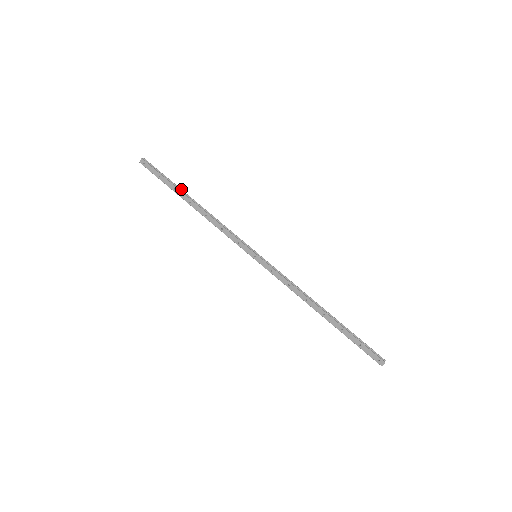
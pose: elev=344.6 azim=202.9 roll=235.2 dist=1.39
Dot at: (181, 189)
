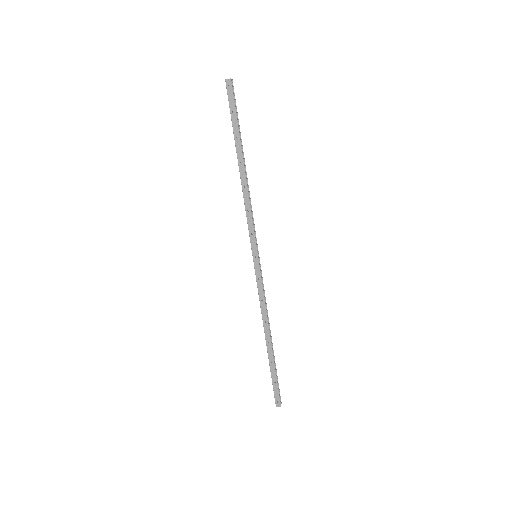
Dot at: occluded
